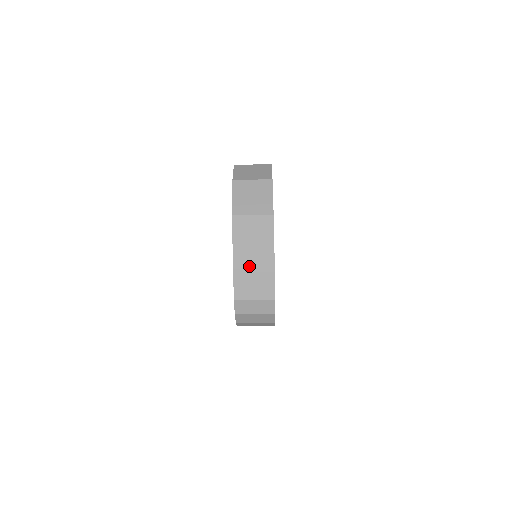
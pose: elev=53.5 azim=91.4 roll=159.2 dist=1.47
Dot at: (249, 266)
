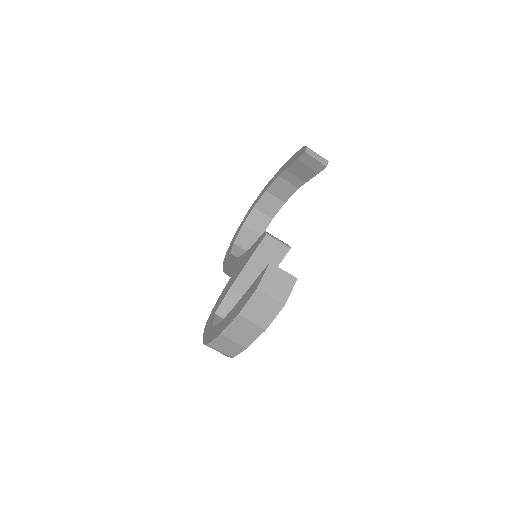
Dot at: (228, 341)
